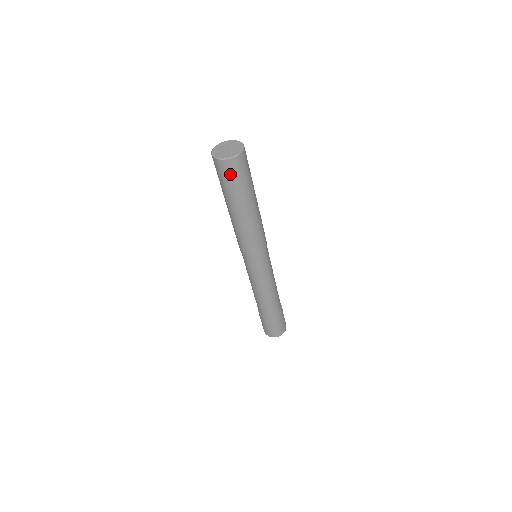
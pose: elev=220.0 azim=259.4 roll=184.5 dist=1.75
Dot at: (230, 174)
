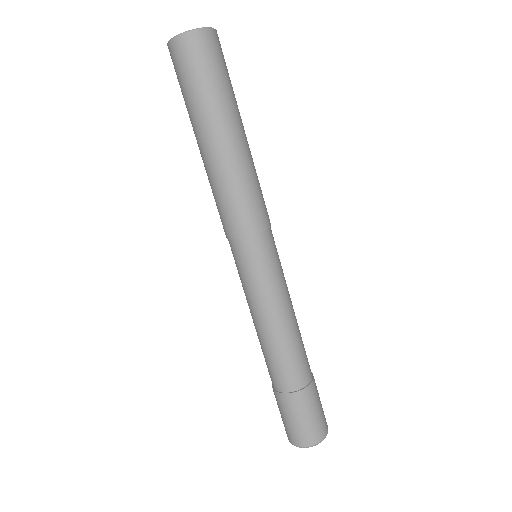
Dot at: (189, 63)
